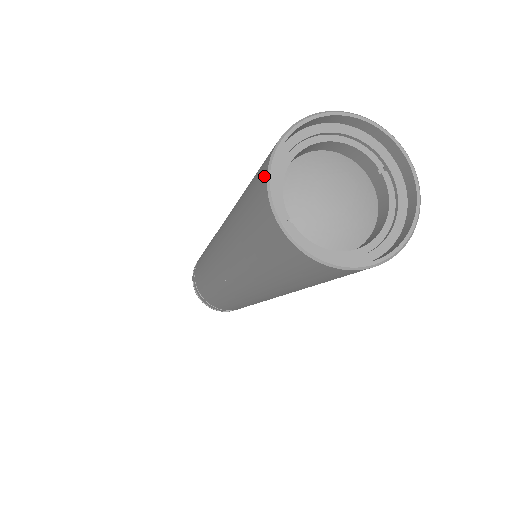
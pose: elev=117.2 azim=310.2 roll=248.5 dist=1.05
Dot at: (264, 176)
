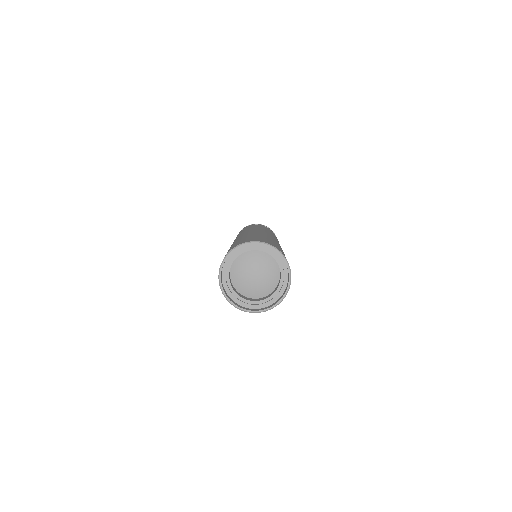
Dot at: (230, 250)
